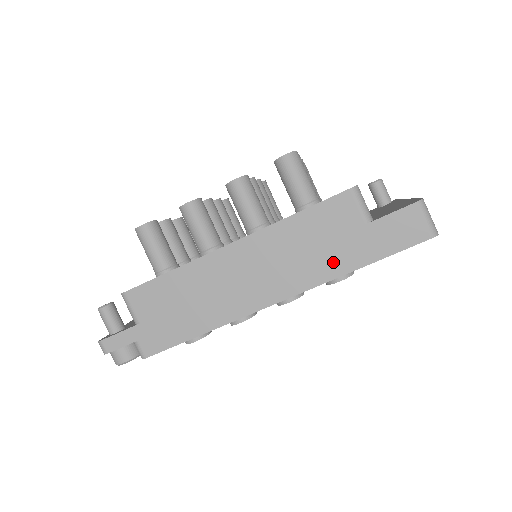
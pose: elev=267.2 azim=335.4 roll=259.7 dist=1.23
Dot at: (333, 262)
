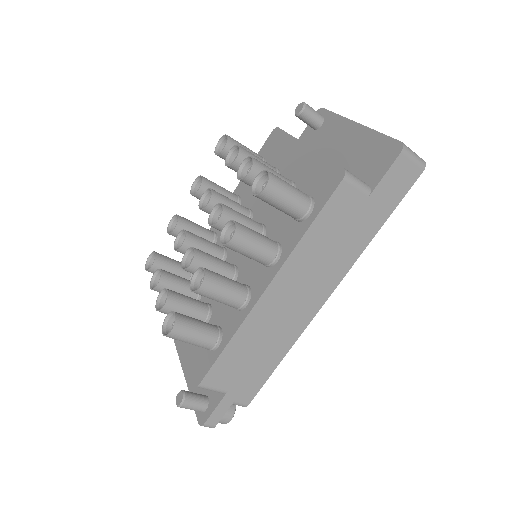
Dot at: (356, 241)
